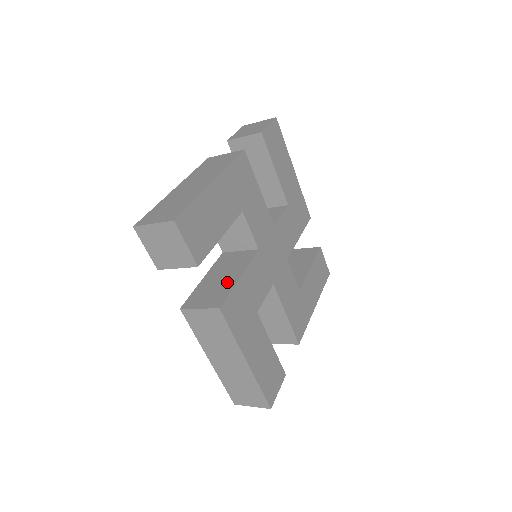
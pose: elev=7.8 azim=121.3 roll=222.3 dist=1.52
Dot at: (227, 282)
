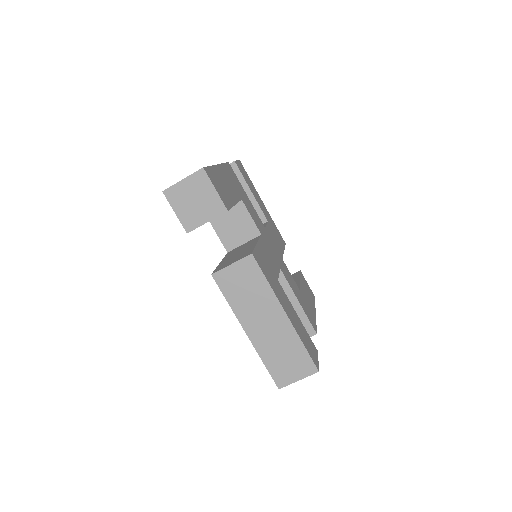
Dot at: (247, 249)
